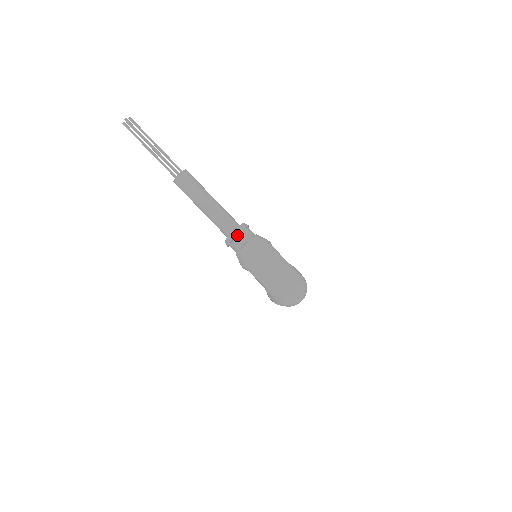
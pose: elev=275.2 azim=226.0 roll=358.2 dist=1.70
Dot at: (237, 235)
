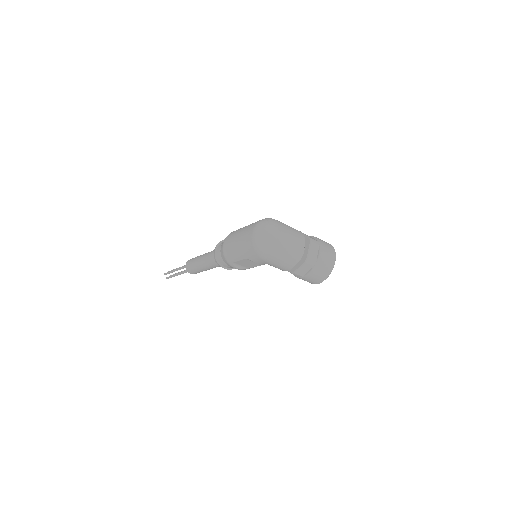
Dot at: (216, 251)
